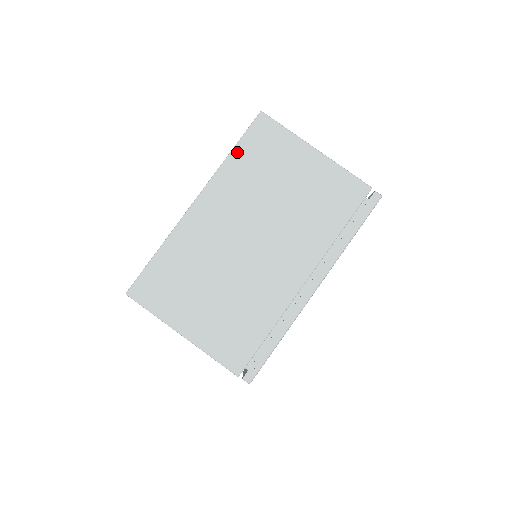
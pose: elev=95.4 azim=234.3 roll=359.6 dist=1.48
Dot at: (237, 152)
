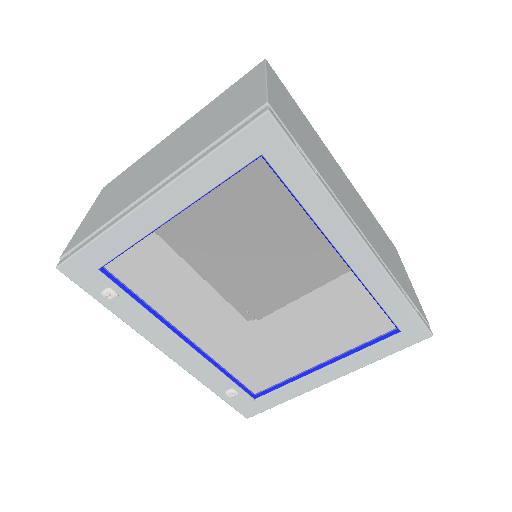
Dot at: (225, 92)
